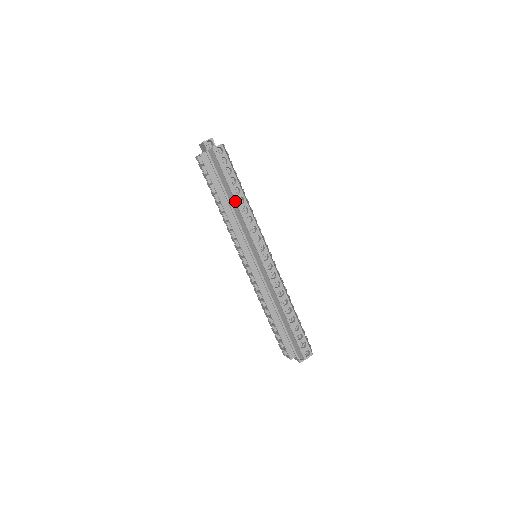
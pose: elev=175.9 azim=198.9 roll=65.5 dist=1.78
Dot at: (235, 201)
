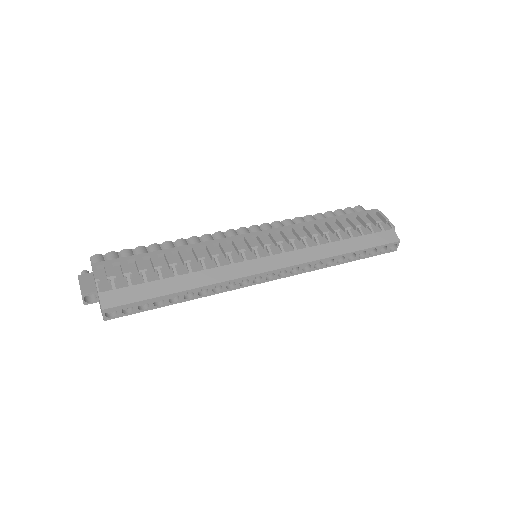
Dot at: occluded
